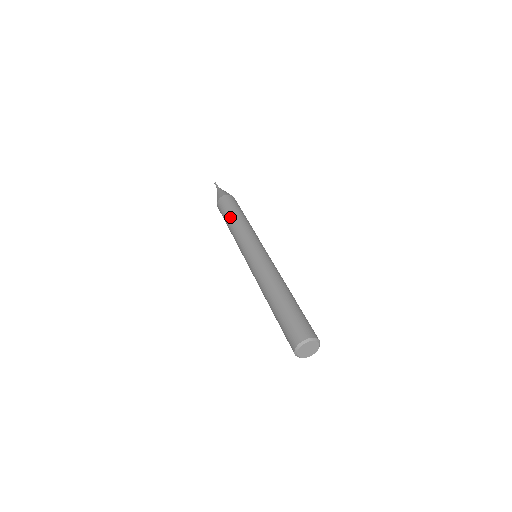
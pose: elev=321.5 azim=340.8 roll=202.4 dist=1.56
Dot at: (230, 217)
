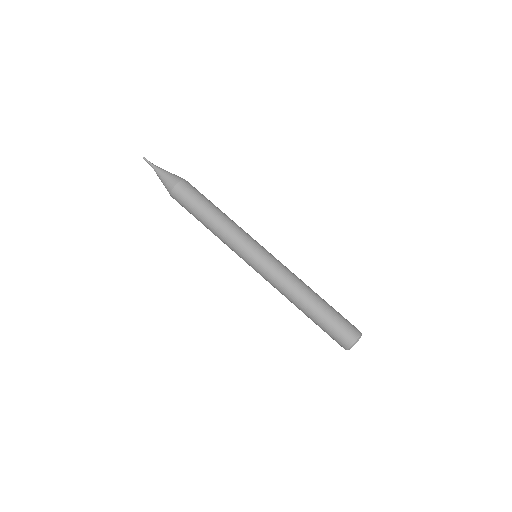
Dot at: occluded
